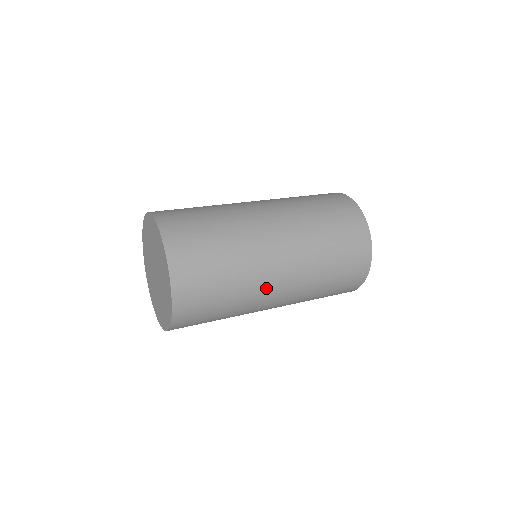
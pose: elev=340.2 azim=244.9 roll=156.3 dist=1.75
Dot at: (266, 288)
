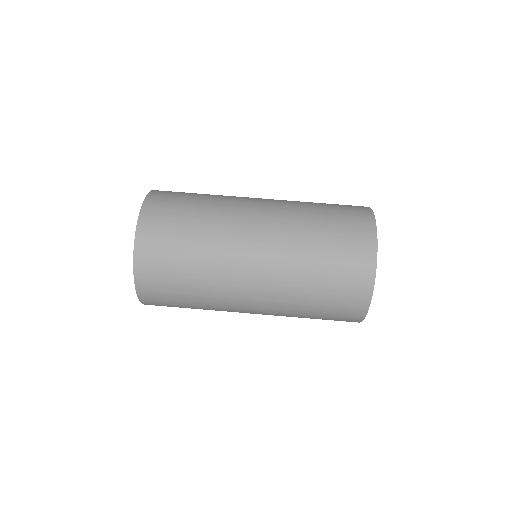
Dot at: occluded
